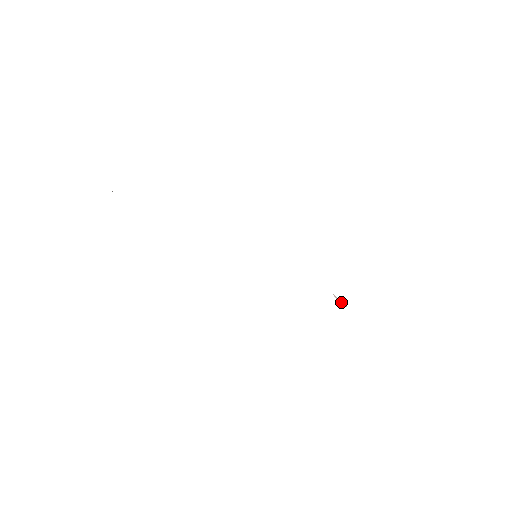
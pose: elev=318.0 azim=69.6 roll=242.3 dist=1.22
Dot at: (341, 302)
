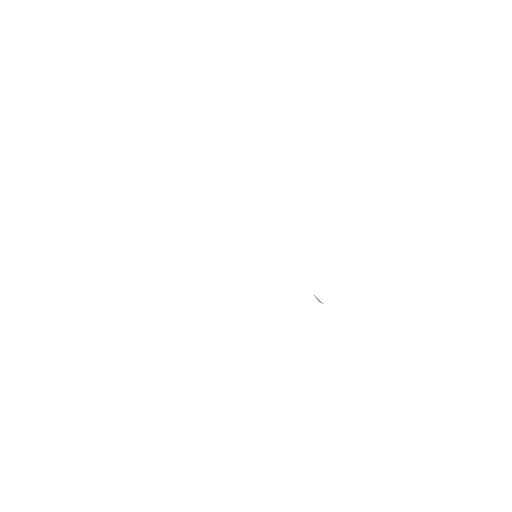
Dot at: (319, 300)
